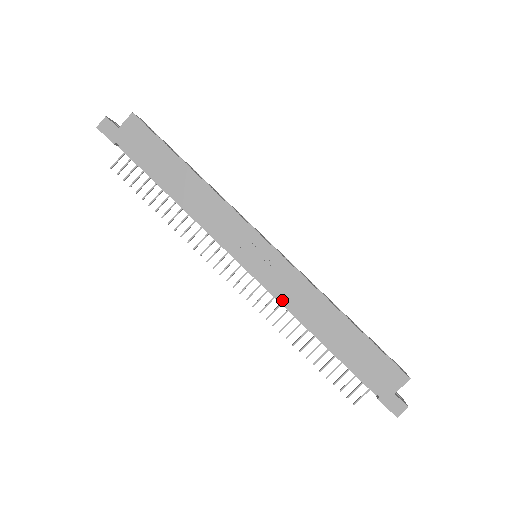
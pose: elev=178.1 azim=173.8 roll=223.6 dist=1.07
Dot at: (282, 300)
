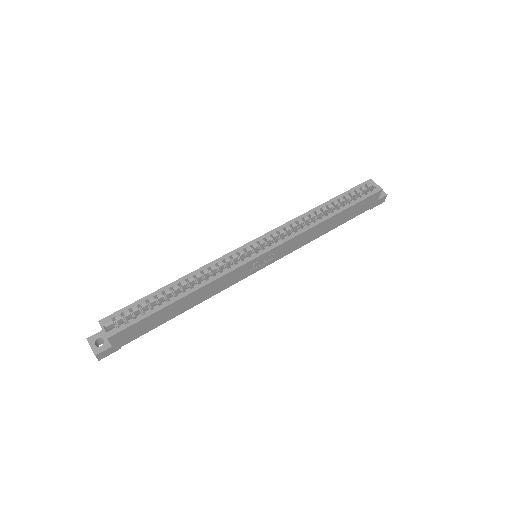
Dot at: occluded
